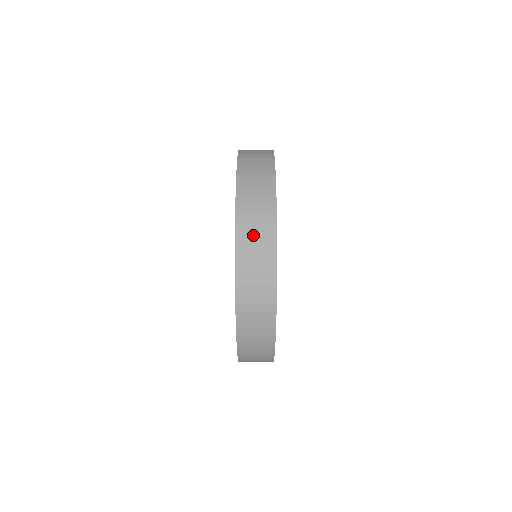
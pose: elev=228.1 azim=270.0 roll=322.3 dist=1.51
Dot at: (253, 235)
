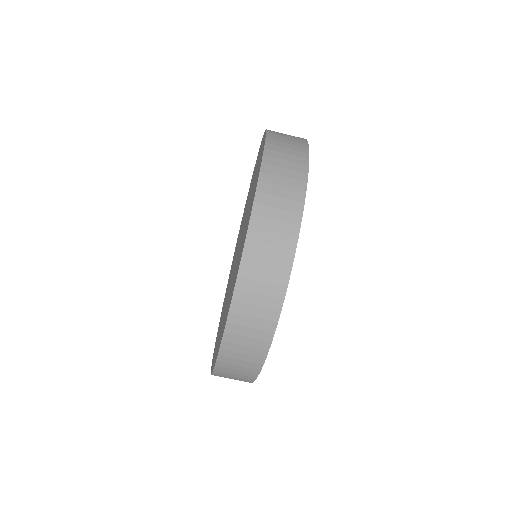
Dot at: occluded
